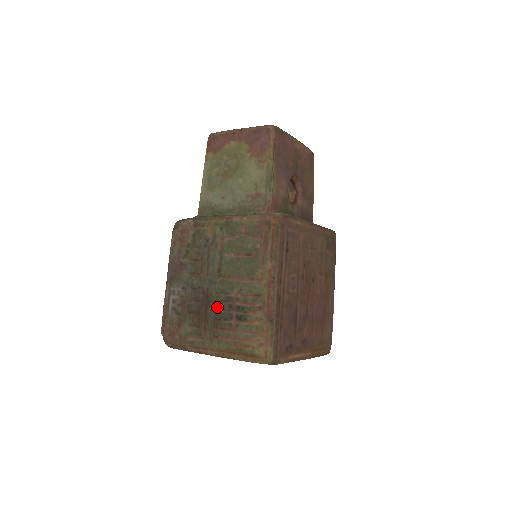
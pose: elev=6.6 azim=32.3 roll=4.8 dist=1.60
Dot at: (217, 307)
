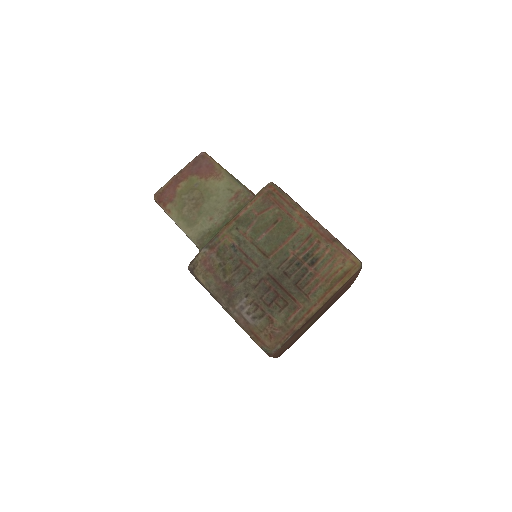
Dot at: (288, 276)
